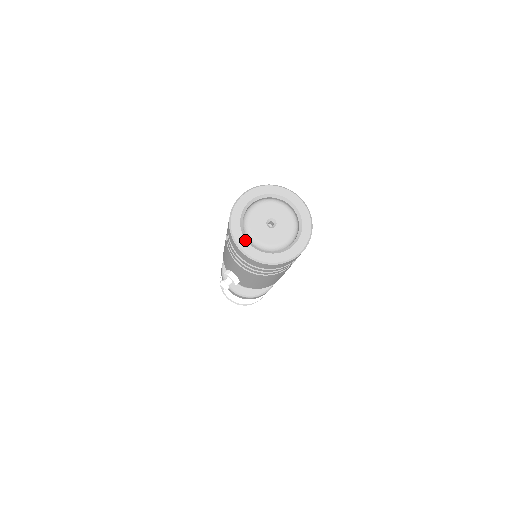
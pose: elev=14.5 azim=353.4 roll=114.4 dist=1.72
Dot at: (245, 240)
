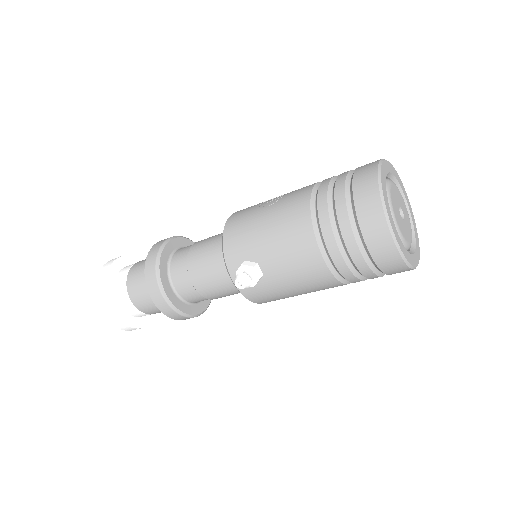
Dot at: (393, 220)
